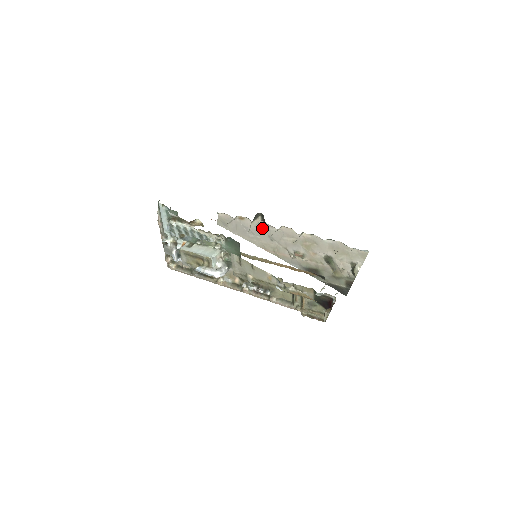
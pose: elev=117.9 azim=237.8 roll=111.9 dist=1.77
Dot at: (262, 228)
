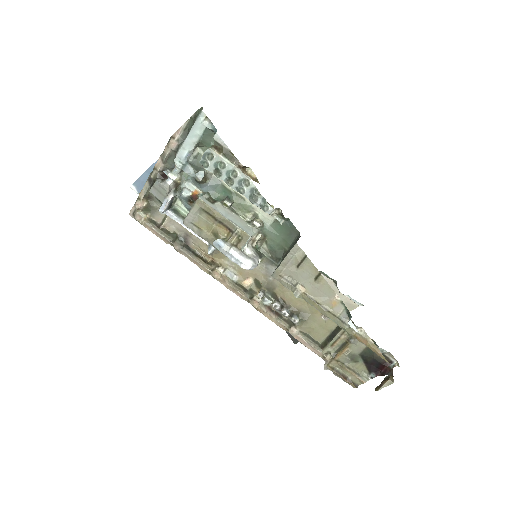
Dot at: occluded
